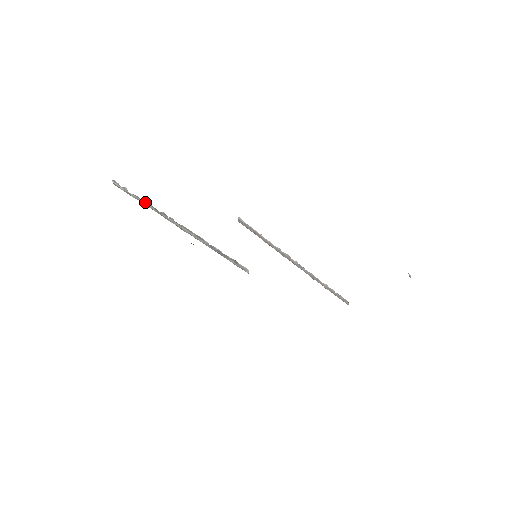
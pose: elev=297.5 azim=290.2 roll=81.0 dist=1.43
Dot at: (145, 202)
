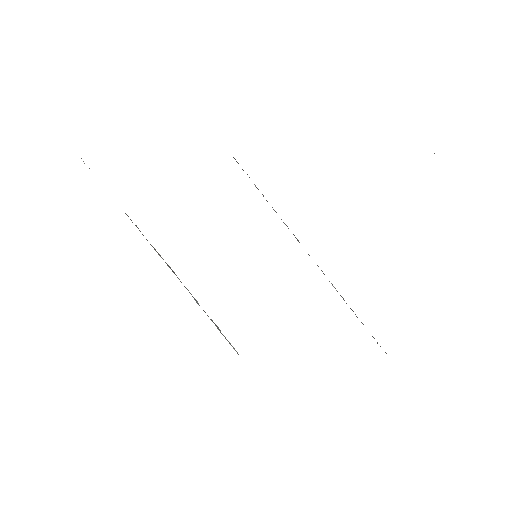
Dot at: occluded
